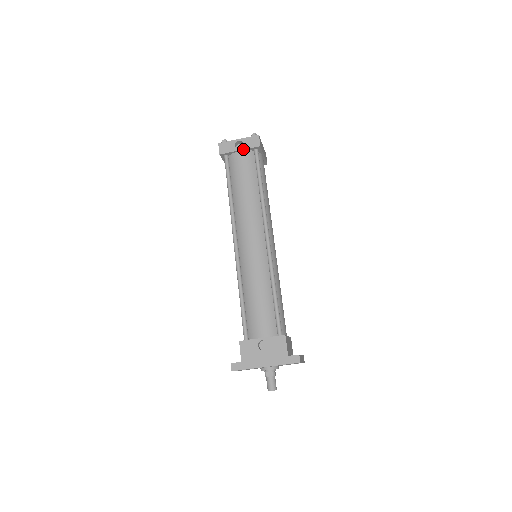
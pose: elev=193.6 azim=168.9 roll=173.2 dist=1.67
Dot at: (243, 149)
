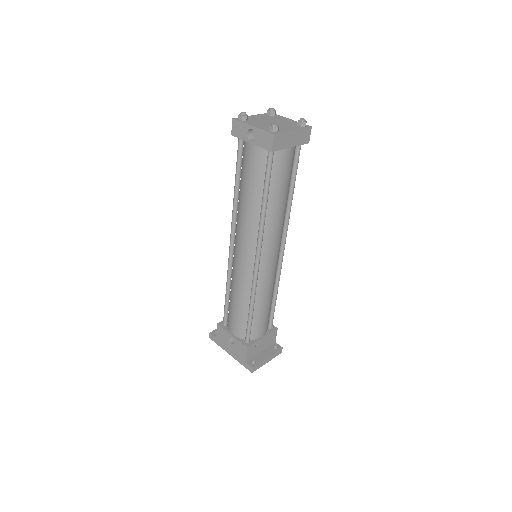
Dot at: (254, 144)
